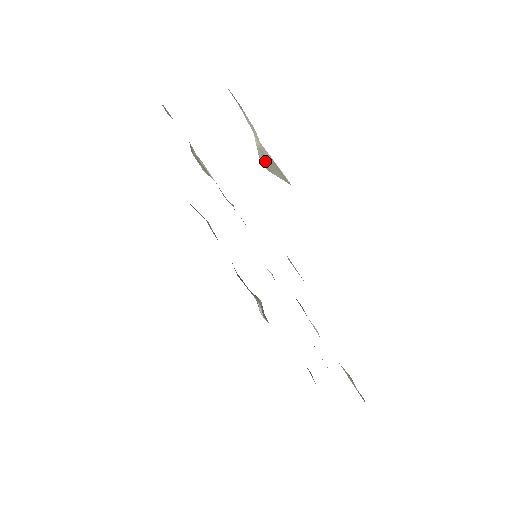
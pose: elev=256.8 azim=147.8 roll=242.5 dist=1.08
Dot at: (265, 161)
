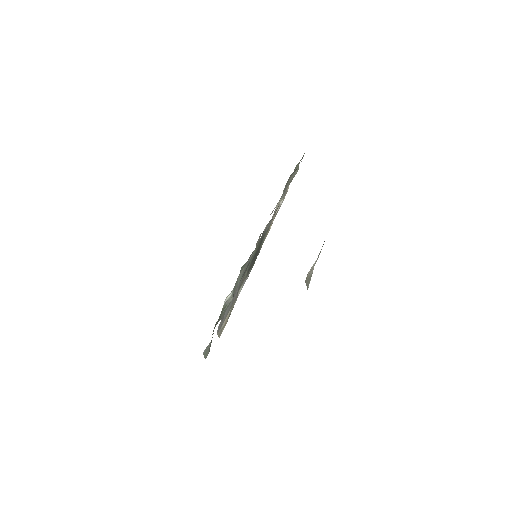
Dot at: (308, 276)
